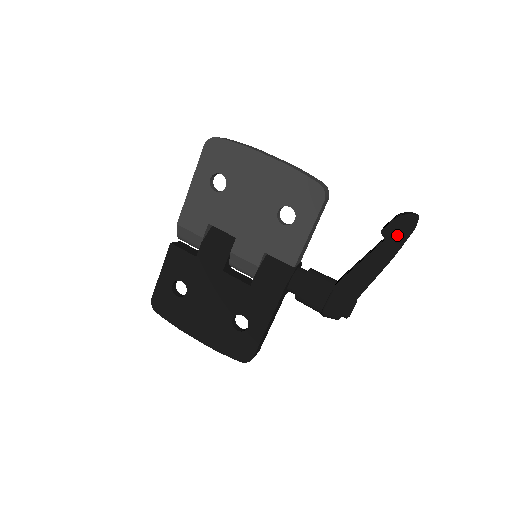
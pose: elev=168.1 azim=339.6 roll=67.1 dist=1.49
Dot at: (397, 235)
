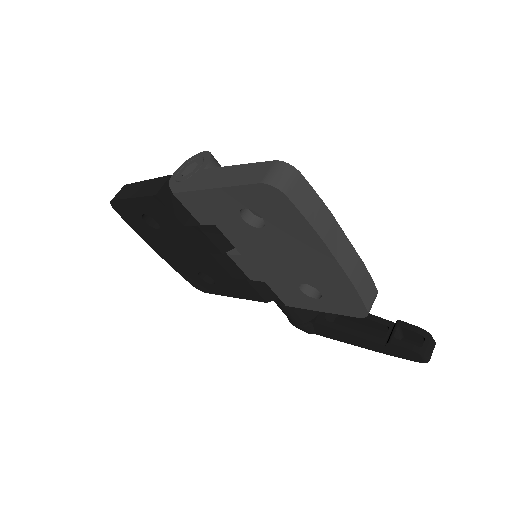
Dot at: (399, 353)
